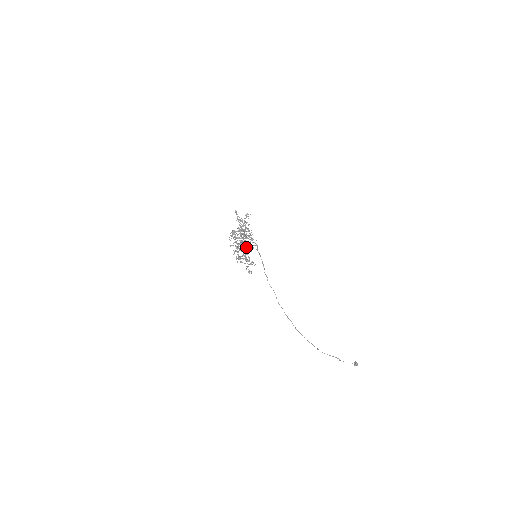
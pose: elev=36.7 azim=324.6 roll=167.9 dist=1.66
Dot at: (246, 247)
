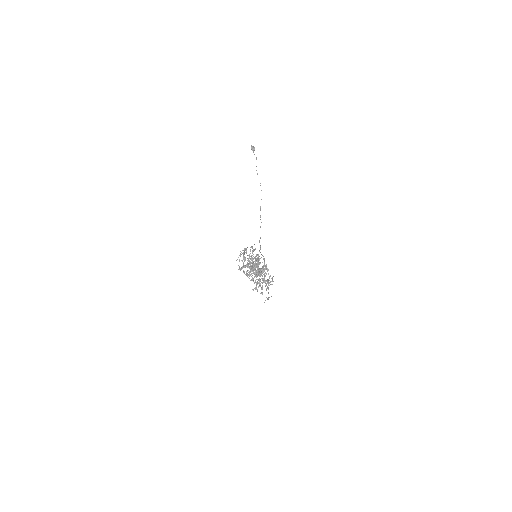
Dot at: occluded
